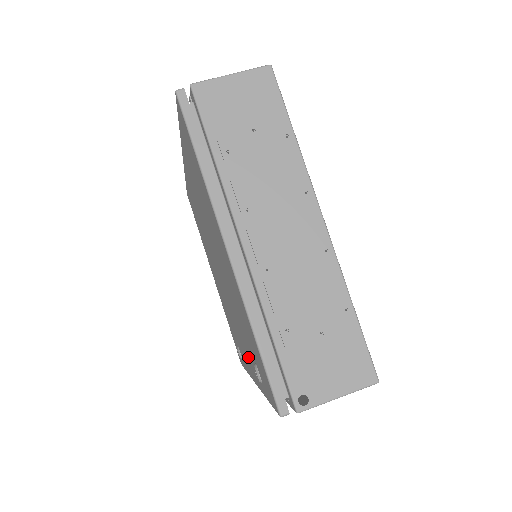
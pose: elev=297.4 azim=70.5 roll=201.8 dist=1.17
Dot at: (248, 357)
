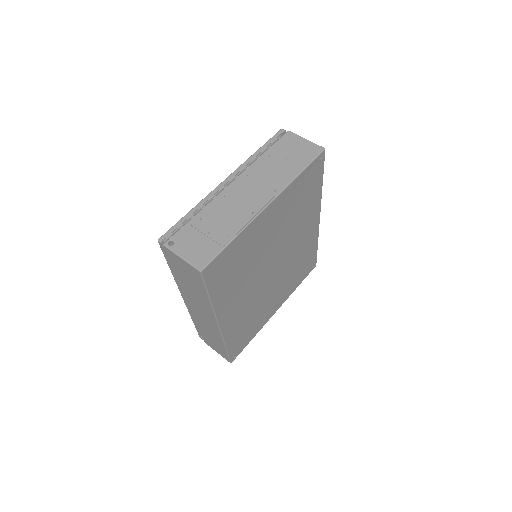
Dot at: occluded
